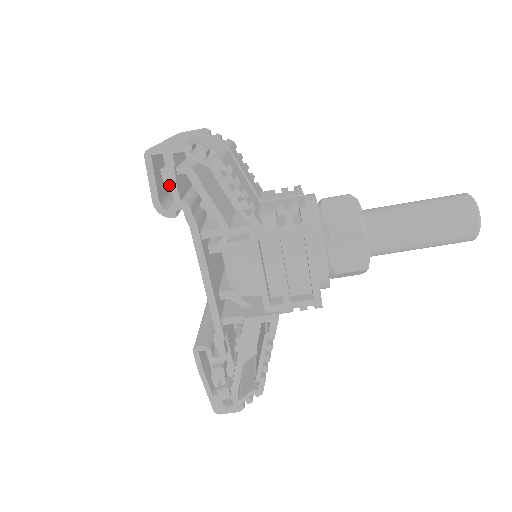
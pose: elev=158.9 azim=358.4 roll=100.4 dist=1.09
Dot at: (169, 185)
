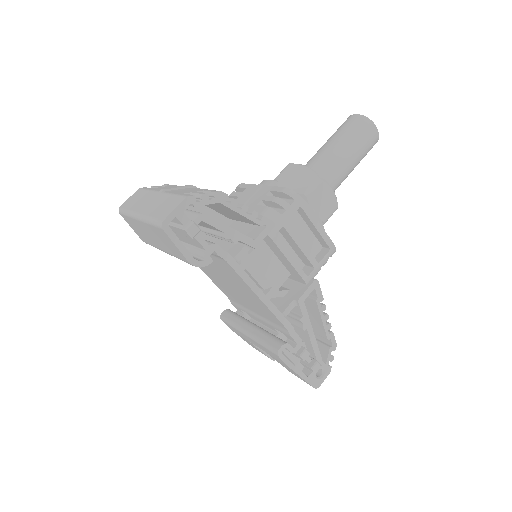
Dot at: occluded
